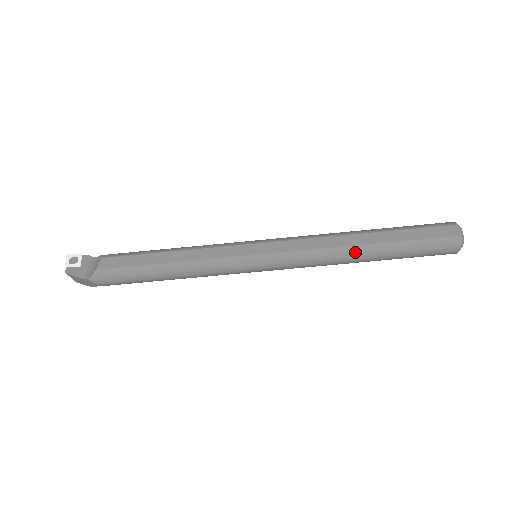
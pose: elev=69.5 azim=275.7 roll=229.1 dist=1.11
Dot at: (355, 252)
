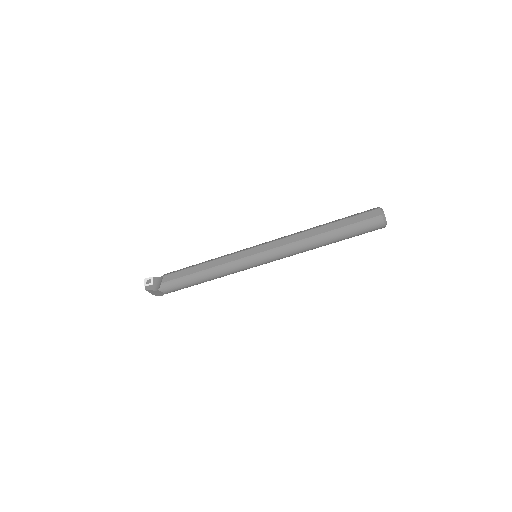
Dot at: (315, 240)
